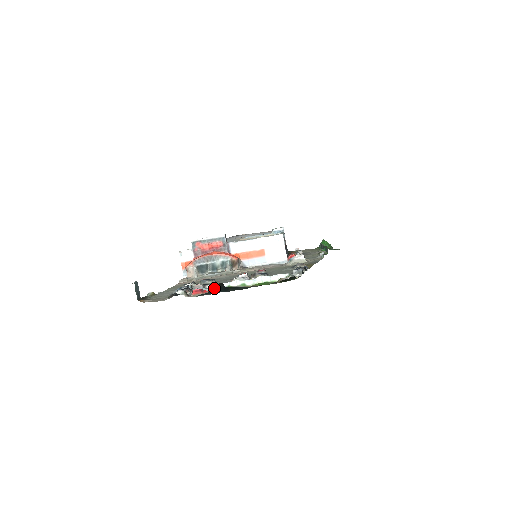
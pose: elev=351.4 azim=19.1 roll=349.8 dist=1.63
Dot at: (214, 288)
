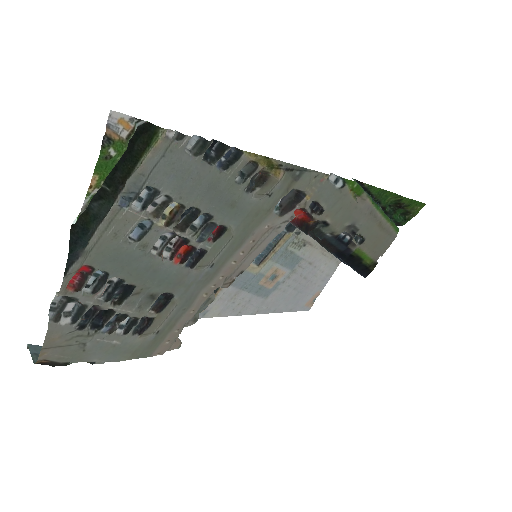
Dot at: (70, 243)
